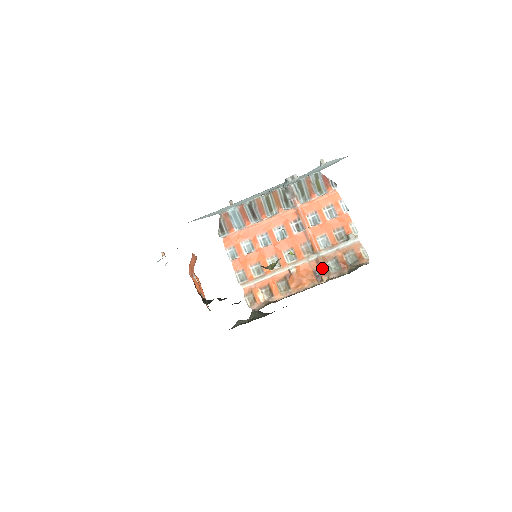
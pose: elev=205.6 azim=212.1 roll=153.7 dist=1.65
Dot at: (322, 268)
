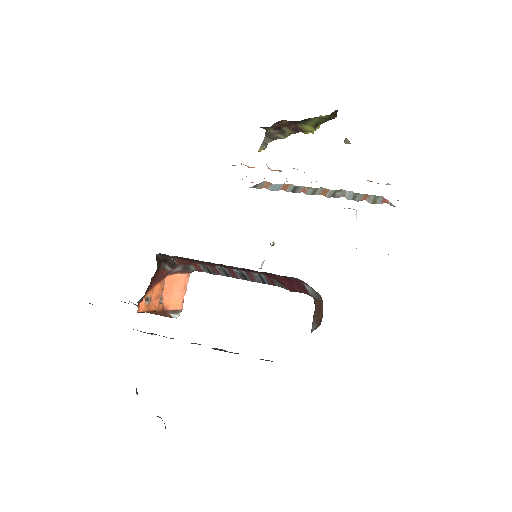
Dot at: occluded
